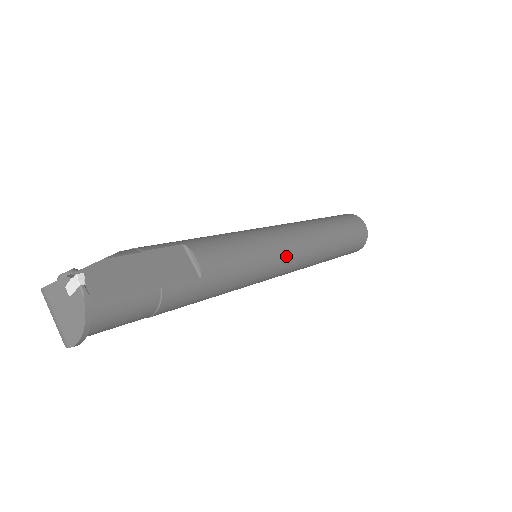
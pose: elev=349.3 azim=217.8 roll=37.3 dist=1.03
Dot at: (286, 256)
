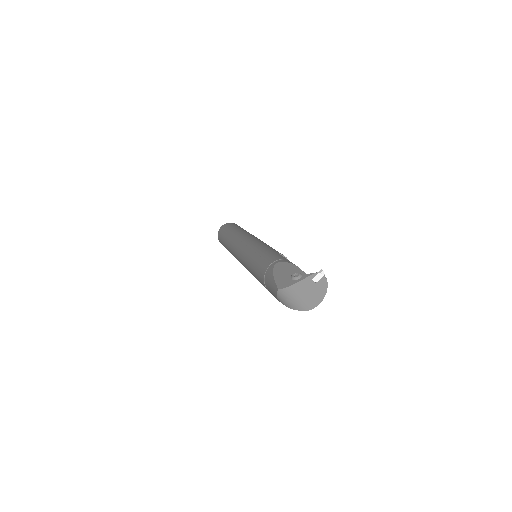
Dot at: occluded
